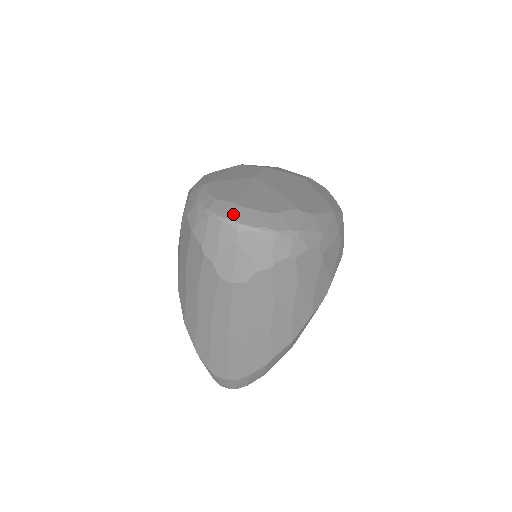
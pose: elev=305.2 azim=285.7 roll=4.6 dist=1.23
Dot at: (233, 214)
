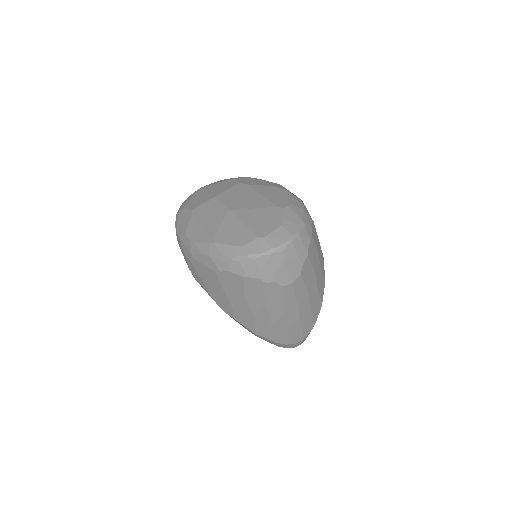
Dot at: (269, 245)
